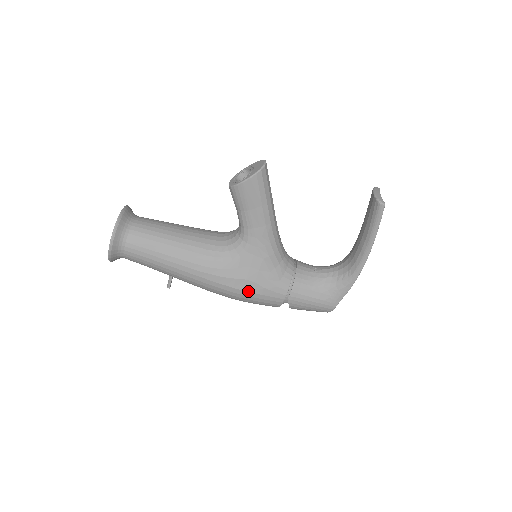
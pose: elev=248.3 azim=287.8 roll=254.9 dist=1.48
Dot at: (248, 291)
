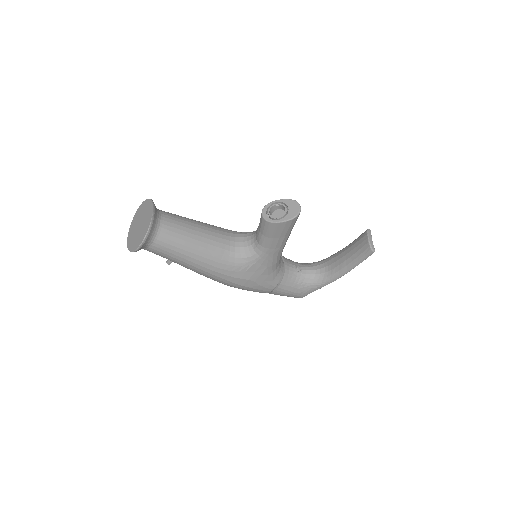
Dot at: (246, 286)
